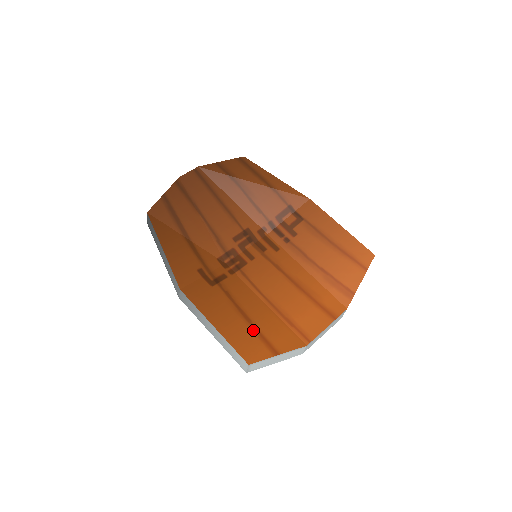
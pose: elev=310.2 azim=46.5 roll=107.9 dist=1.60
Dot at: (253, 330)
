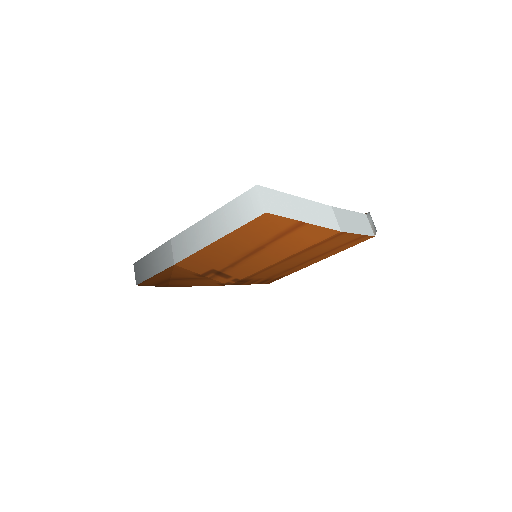
Dot at: occluded
